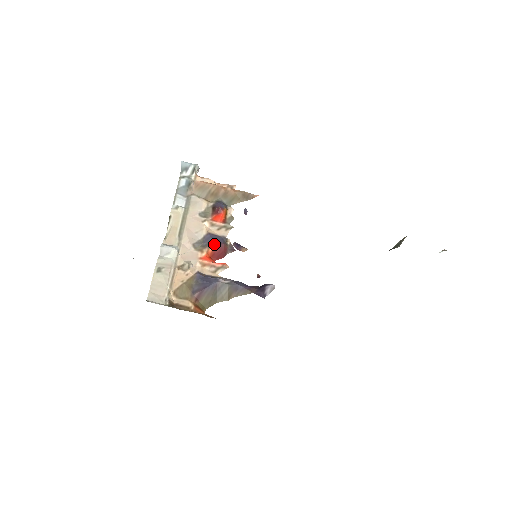
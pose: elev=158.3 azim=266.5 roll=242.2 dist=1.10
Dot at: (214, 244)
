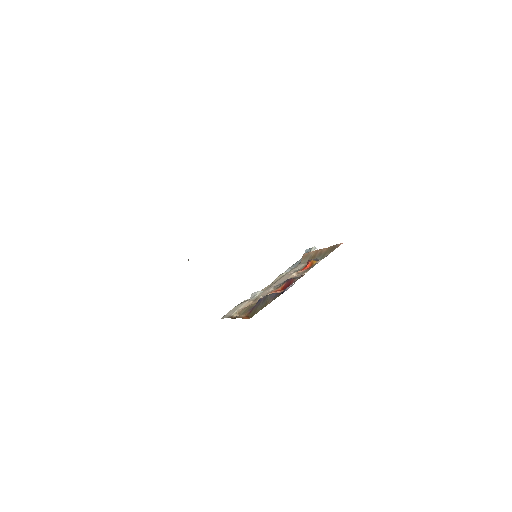
Dot at: (286, 281)
